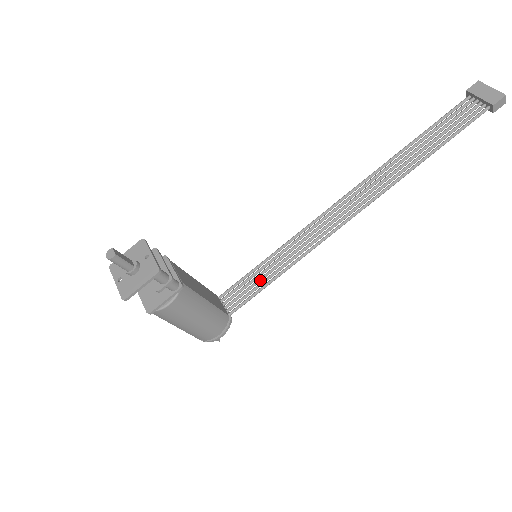
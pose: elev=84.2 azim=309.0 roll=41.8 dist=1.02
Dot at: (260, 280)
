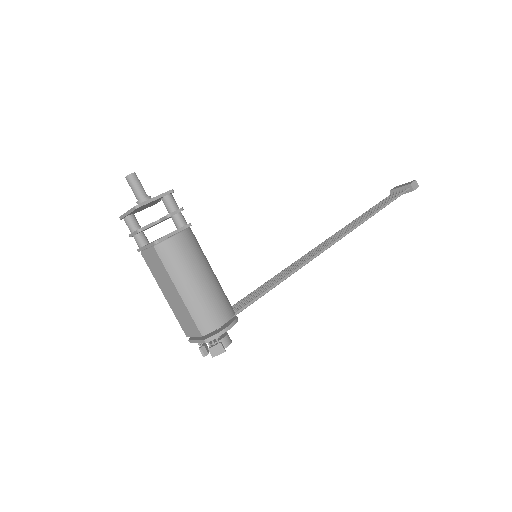
Dot at: (263, 290)
